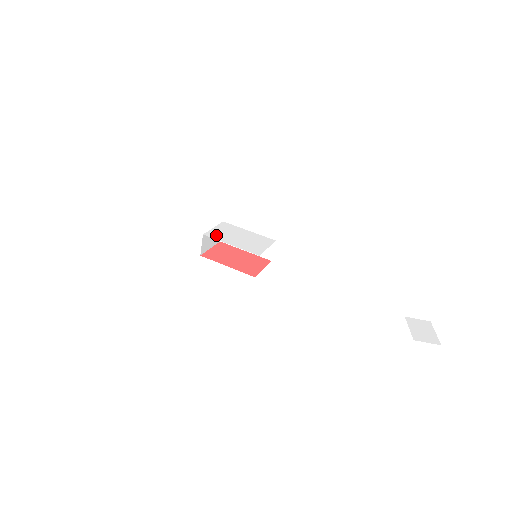
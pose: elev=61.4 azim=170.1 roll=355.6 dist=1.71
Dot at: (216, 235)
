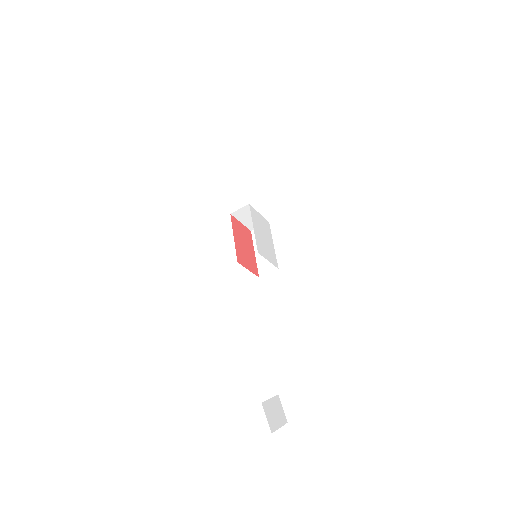
Dot at: (255, 215)
